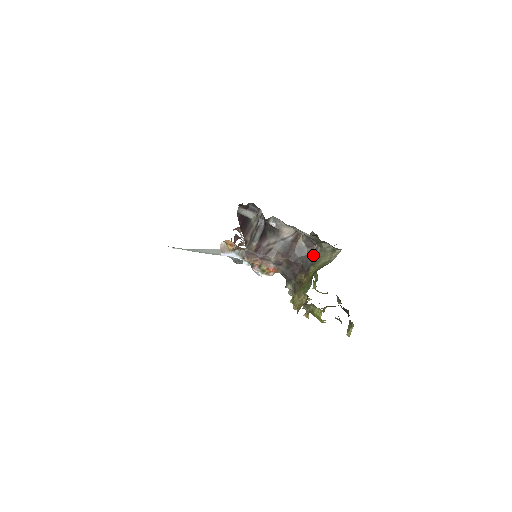
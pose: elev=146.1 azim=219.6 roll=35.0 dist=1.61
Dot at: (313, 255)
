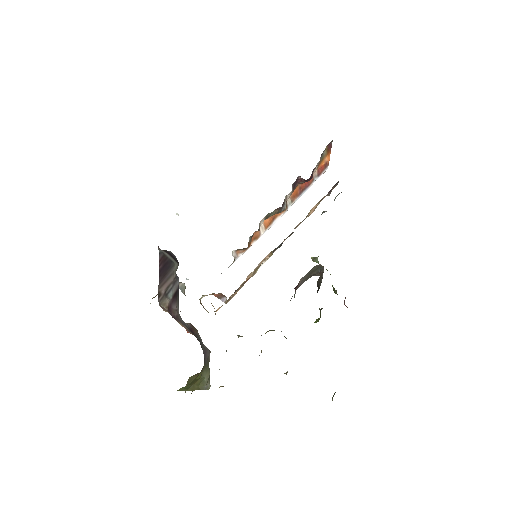
Dot at: (208, 356)
